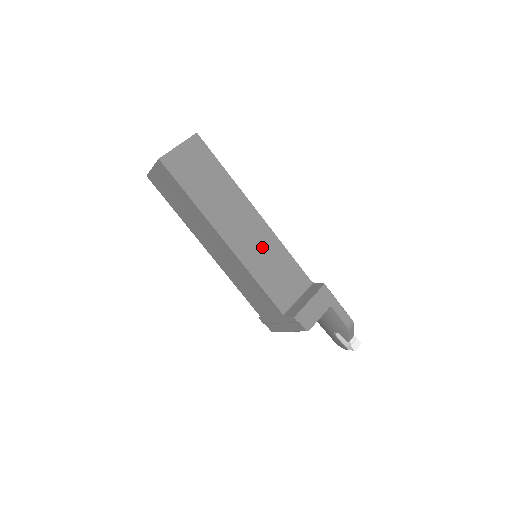
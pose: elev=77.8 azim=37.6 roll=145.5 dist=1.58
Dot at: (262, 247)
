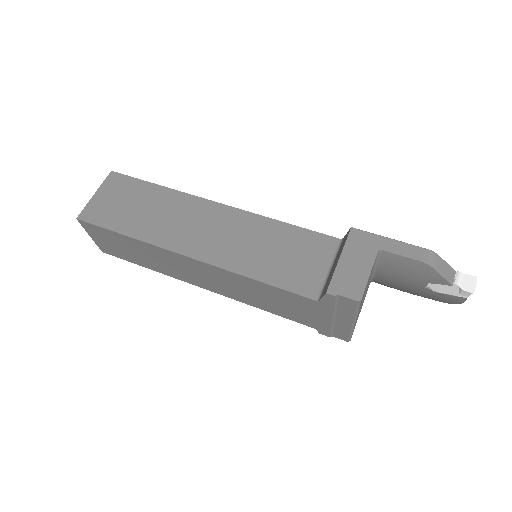
Dot at: (244, 237)
